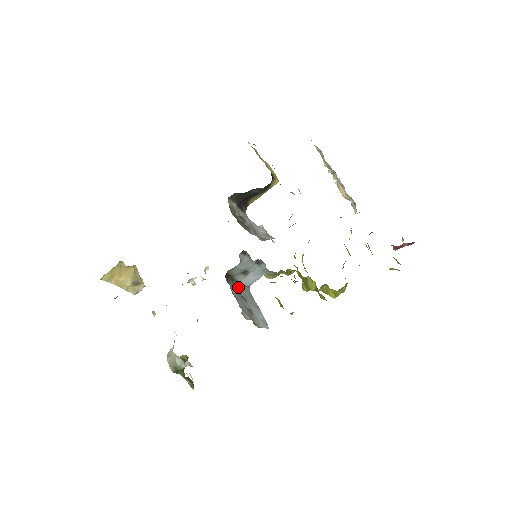
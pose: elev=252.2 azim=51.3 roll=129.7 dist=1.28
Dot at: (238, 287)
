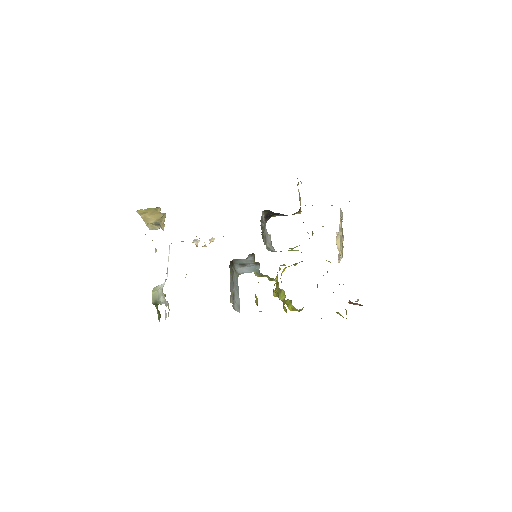
Dot at: (233, 272)
